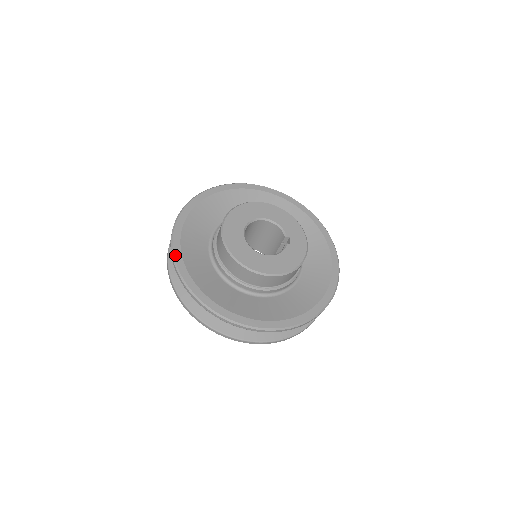
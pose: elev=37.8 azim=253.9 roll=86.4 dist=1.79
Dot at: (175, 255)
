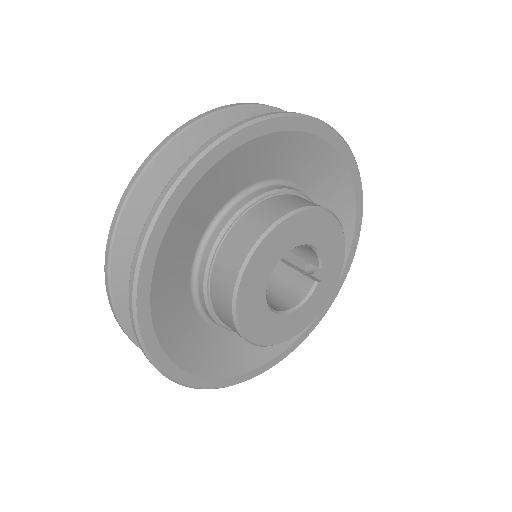
Dot at: (141, 329)
